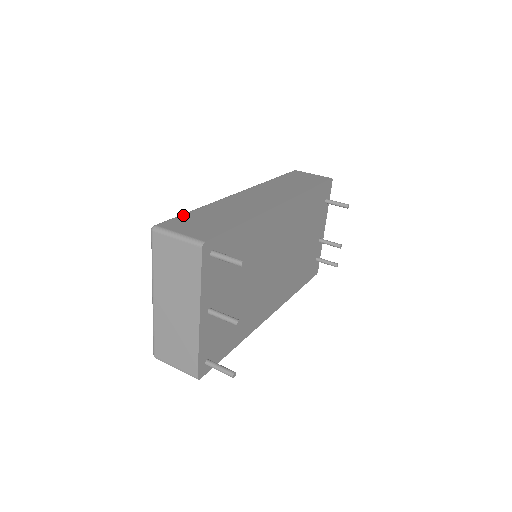
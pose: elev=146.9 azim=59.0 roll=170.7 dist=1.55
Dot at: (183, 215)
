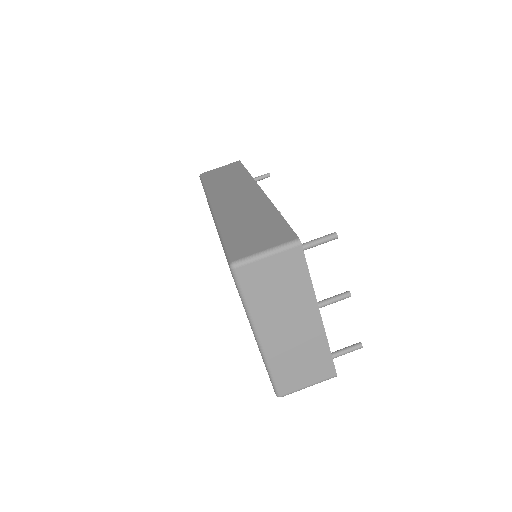
Dot at: (228, 243)
